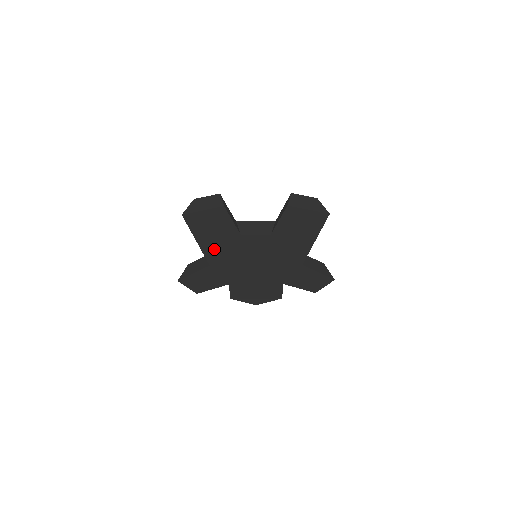
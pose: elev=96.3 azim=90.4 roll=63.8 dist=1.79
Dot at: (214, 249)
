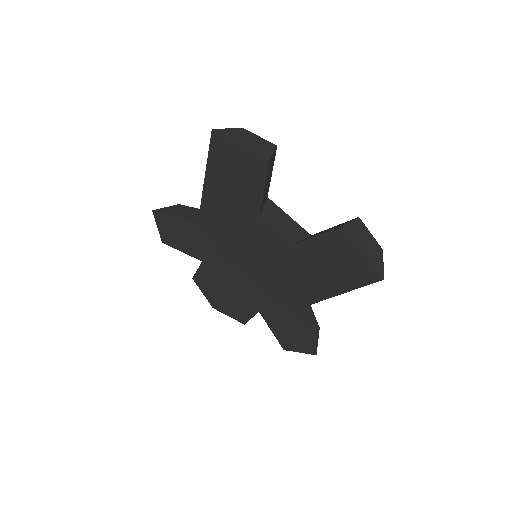
Dot at: (217, 207)
